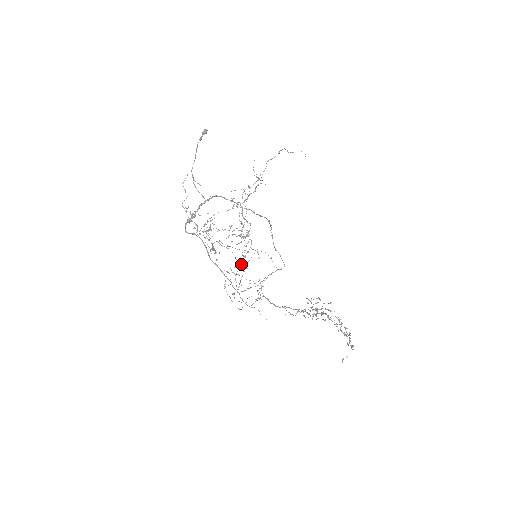
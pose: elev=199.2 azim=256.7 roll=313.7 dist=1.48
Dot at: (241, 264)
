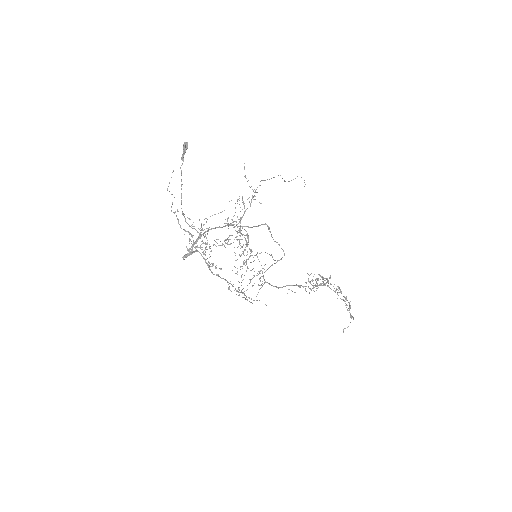
Dot at: (242, 266)
